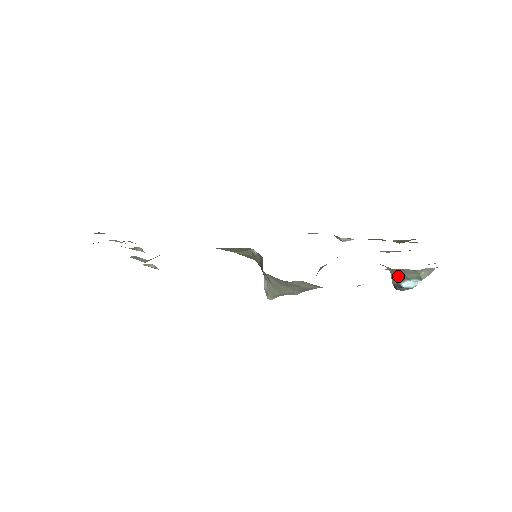
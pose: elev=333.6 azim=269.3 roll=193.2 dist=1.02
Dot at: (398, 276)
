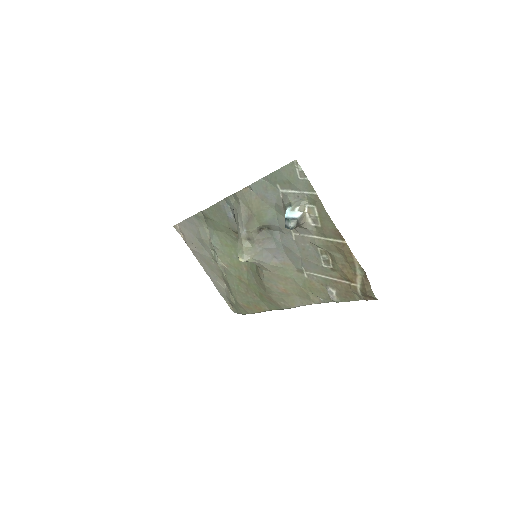
Dot at: occluded
